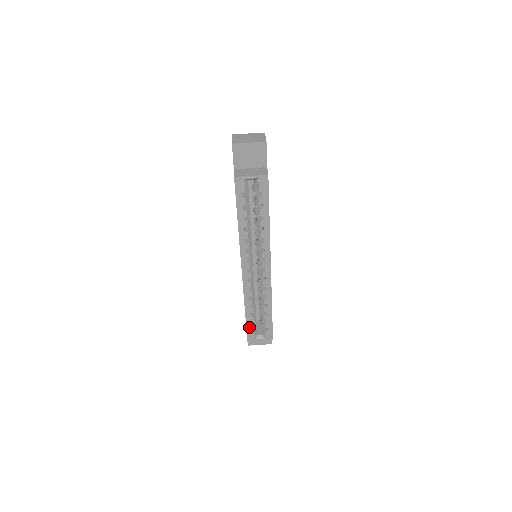
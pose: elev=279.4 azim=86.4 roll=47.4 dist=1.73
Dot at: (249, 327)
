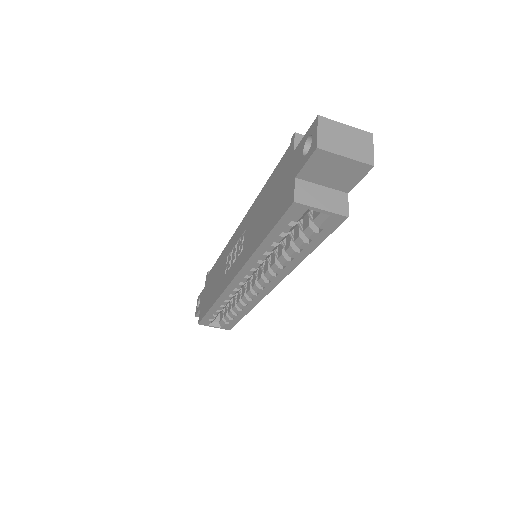
Dot at: (208, 317)
